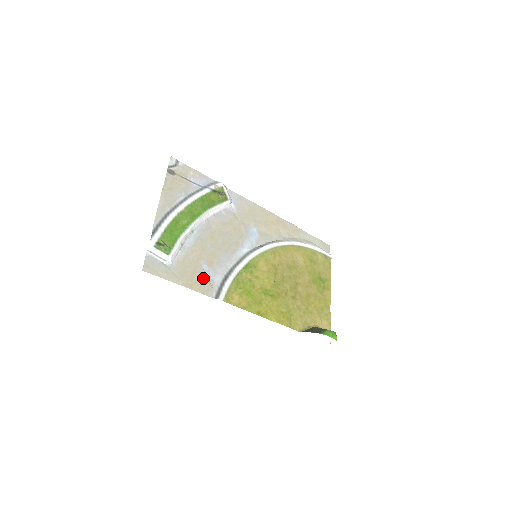
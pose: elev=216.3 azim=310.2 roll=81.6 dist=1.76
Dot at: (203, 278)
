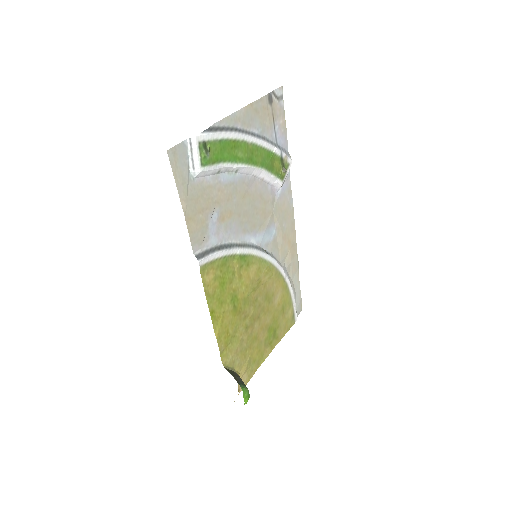
Dot at: (204, 225)
